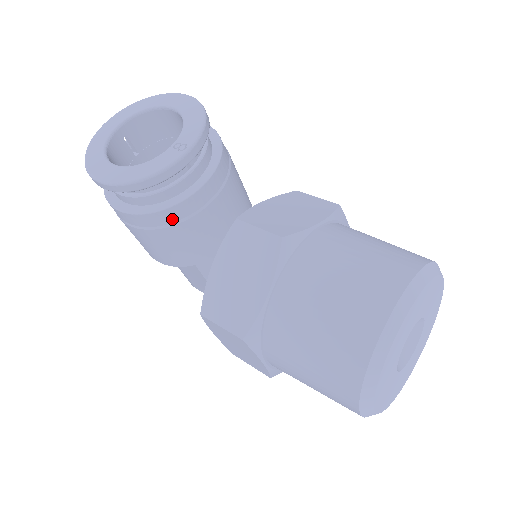
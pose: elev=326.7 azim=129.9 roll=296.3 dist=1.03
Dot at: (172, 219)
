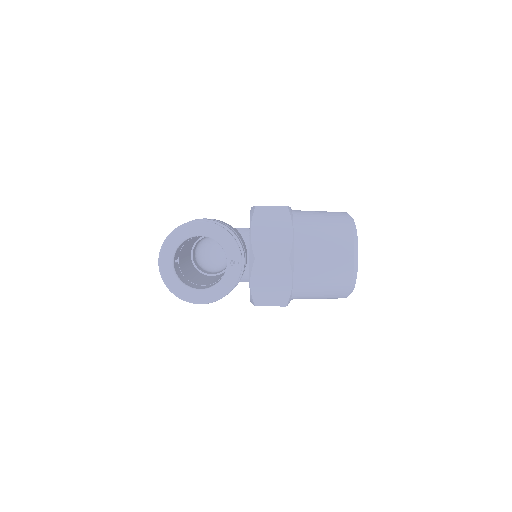
Dot at: occluded
